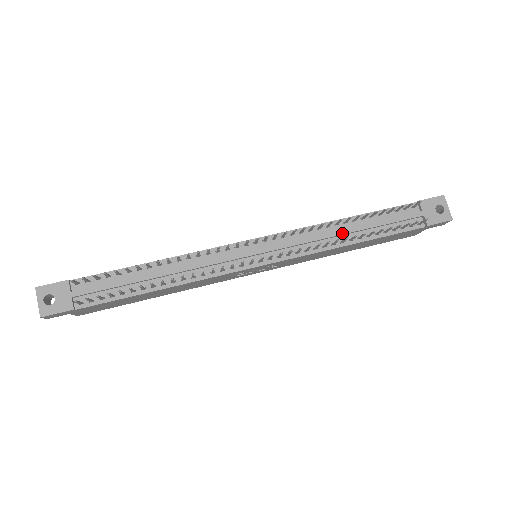
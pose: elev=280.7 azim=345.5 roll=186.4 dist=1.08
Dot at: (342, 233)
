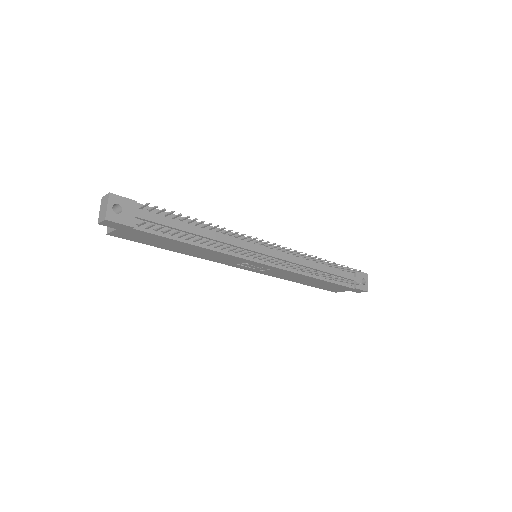
Dot at: (315, 268)
